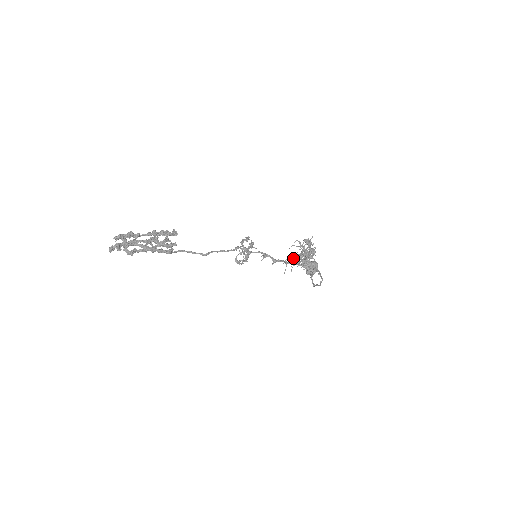
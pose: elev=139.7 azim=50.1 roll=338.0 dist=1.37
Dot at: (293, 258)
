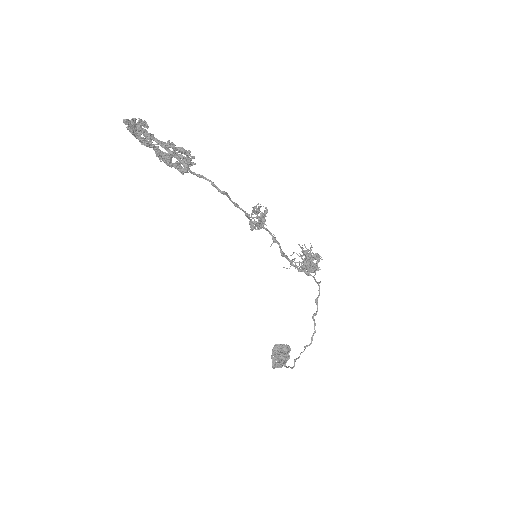
Dot at: occluded
